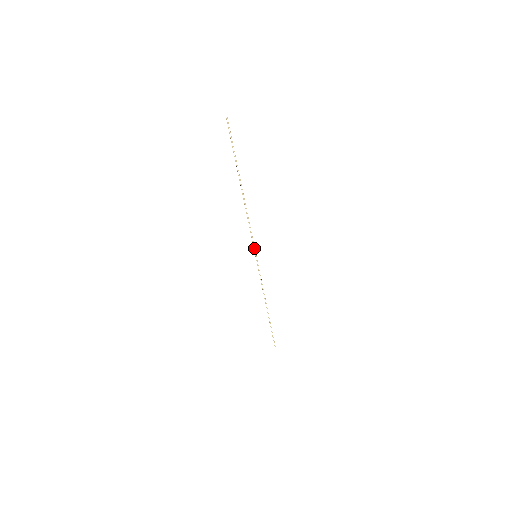
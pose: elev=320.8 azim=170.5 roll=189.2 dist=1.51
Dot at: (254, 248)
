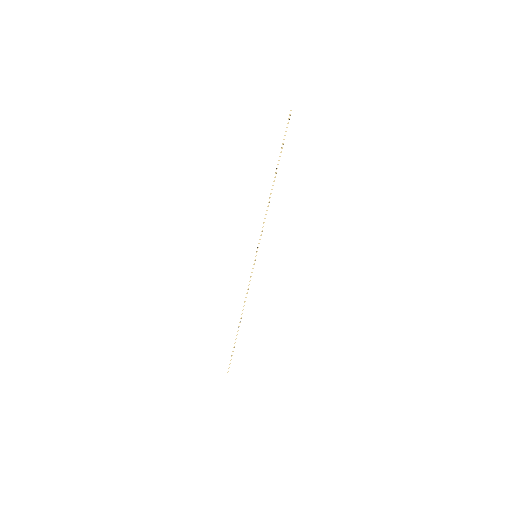
Dot at: (258, 246)
